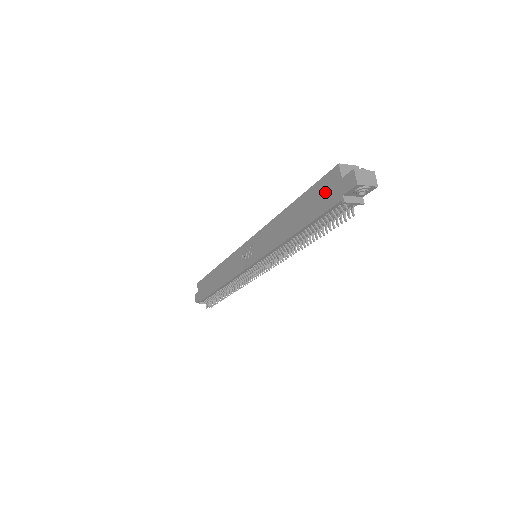
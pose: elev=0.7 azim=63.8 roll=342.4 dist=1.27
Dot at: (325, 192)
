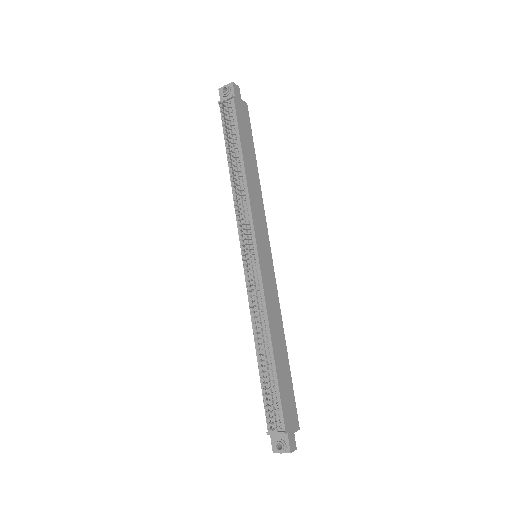
Dot at: occluded
